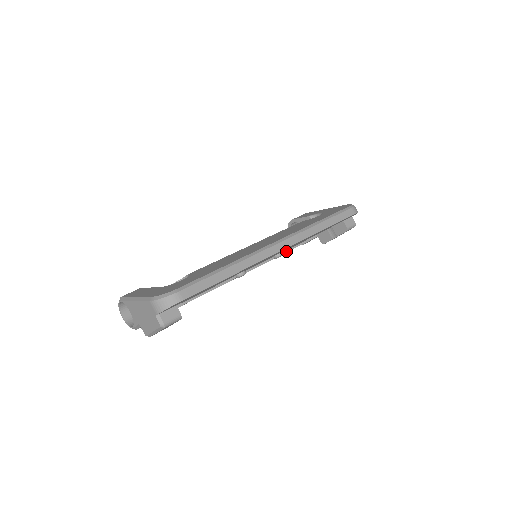
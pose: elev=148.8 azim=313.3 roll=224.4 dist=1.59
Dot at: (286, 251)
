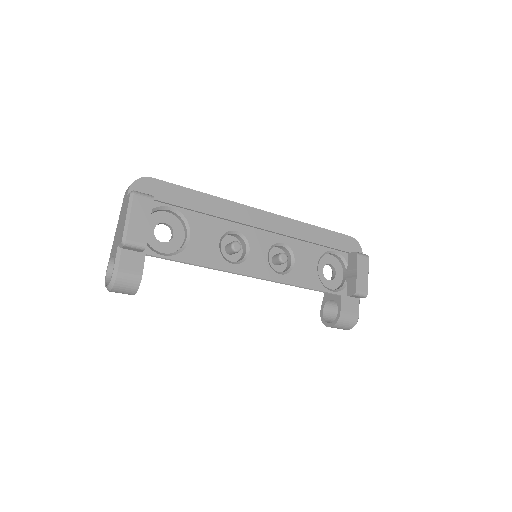
Dot at: (306, 288)
